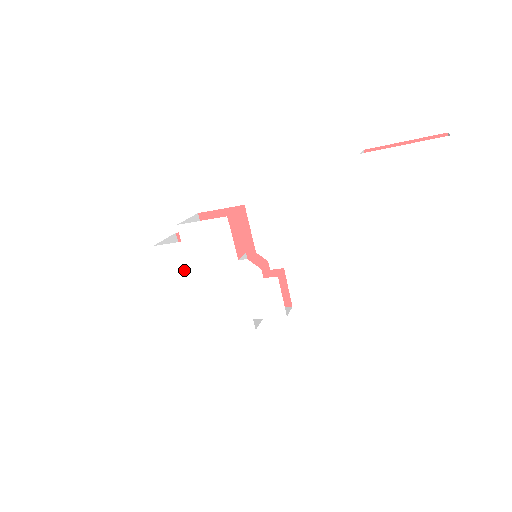
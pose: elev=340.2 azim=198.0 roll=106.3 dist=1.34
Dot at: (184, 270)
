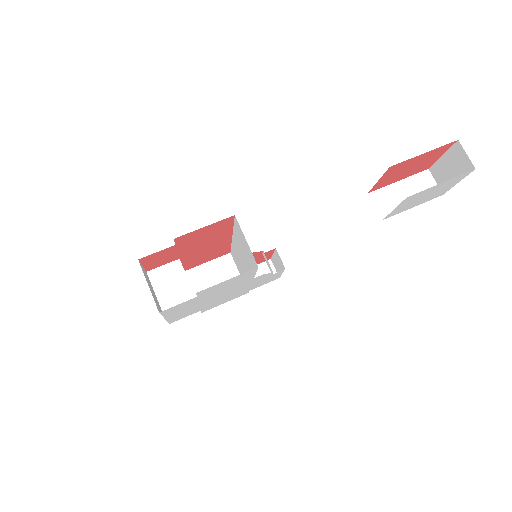
Dot at: (192, 305)
